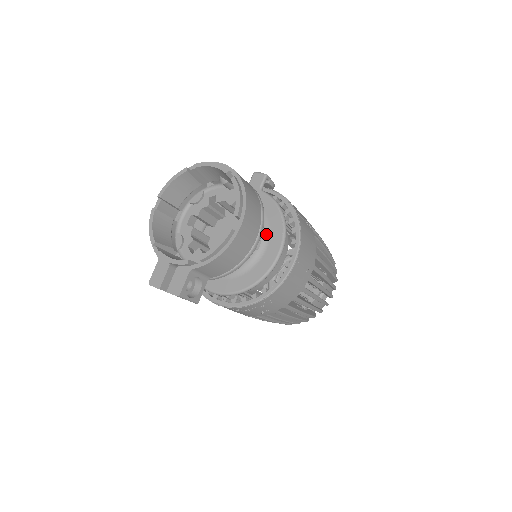
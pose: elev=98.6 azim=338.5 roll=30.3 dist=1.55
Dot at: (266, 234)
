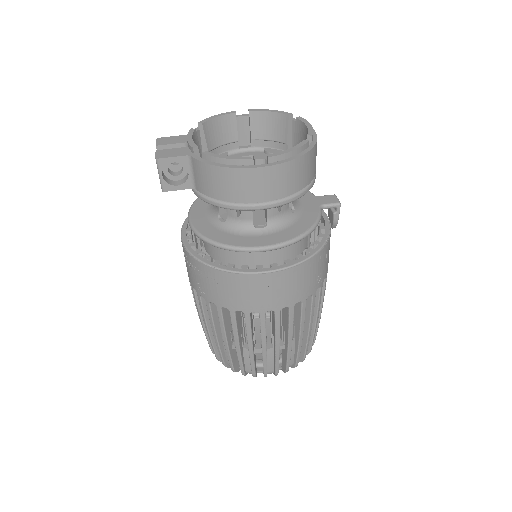
Dot at: (277, 228)
